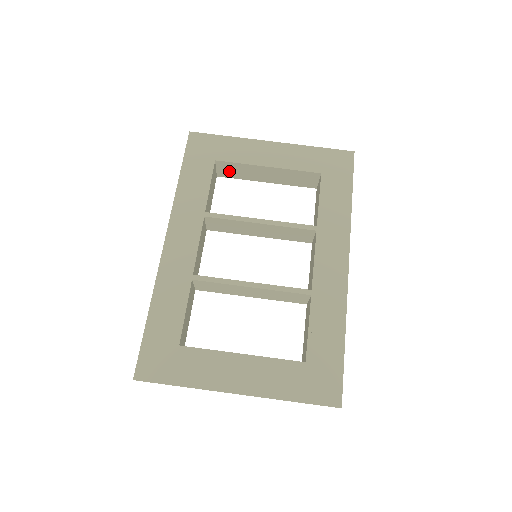
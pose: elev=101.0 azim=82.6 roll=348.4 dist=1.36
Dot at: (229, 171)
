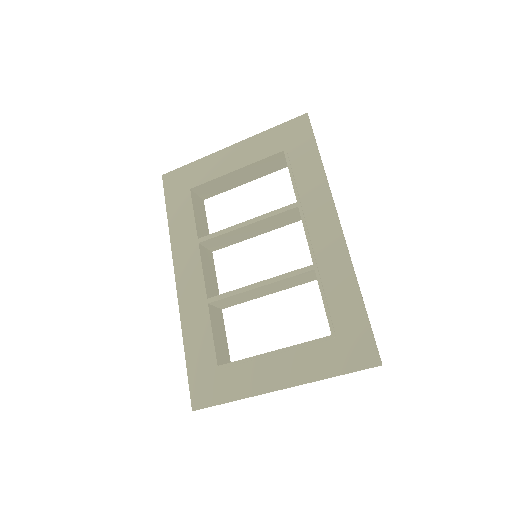
Dot at: (209, 191)
